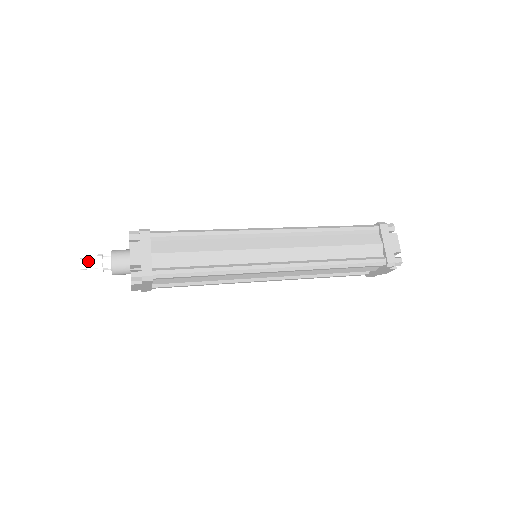
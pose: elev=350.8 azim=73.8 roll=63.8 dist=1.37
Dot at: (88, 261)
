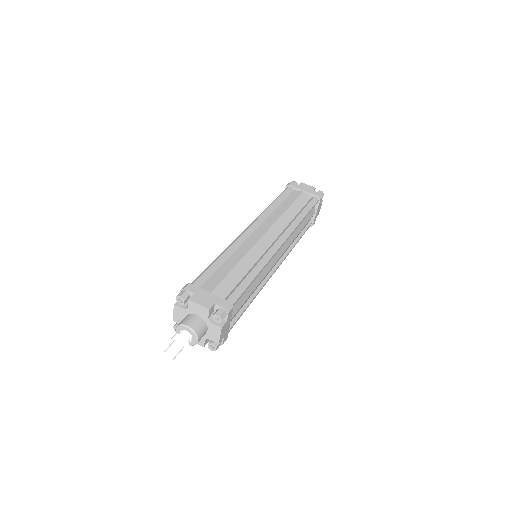
Dot at: (172, 346)
